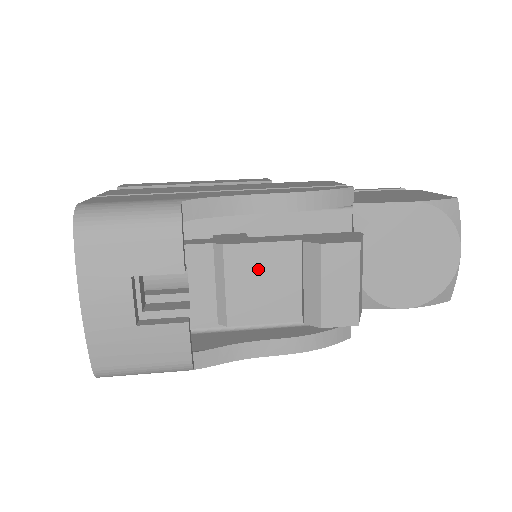
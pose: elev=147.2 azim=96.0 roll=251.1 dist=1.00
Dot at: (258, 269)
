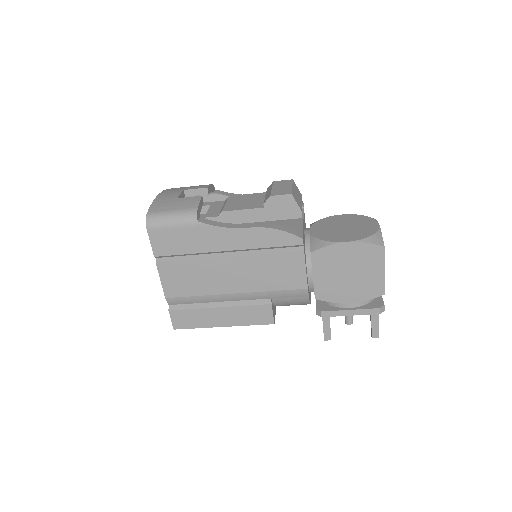
Dot at: (244, 199)
